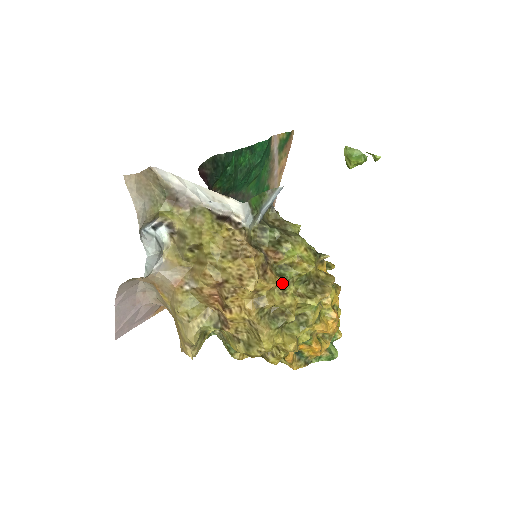
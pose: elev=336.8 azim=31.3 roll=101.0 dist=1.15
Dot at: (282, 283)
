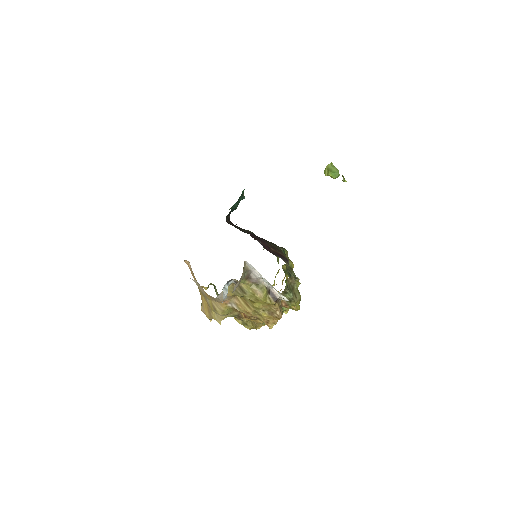
Dot at: occluded
